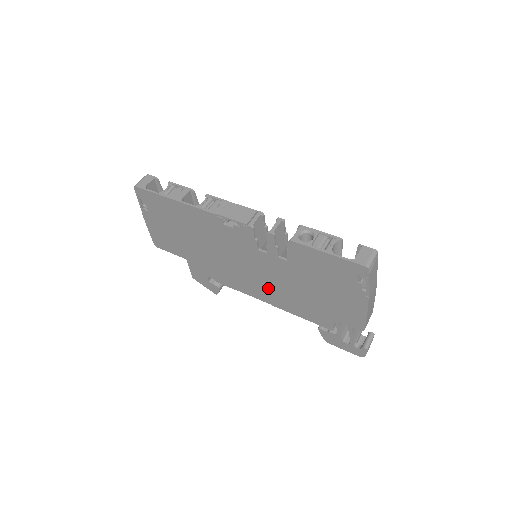
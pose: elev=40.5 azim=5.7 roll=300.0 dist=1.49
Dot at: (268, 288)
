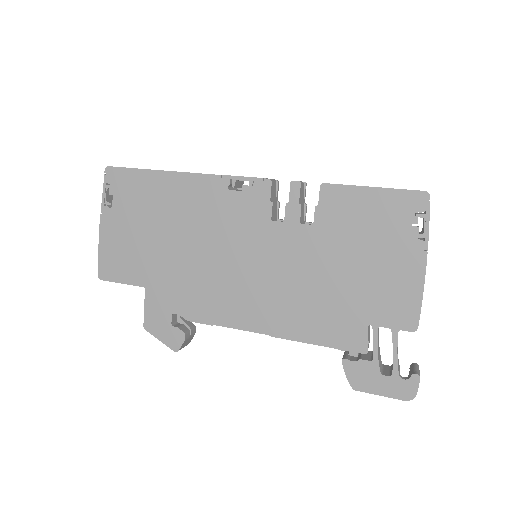
Dot at: (272, 297)
